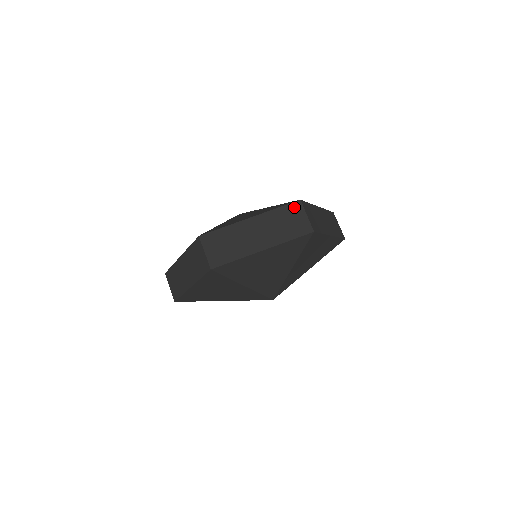
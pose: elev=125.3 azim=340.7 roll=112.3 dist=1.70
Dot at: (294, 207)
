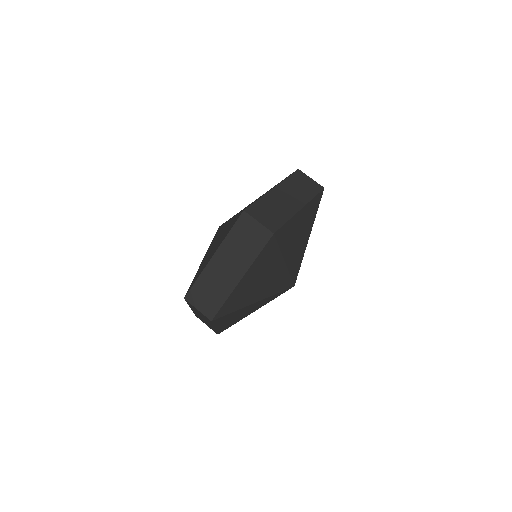
Dot at: (298, 174)
